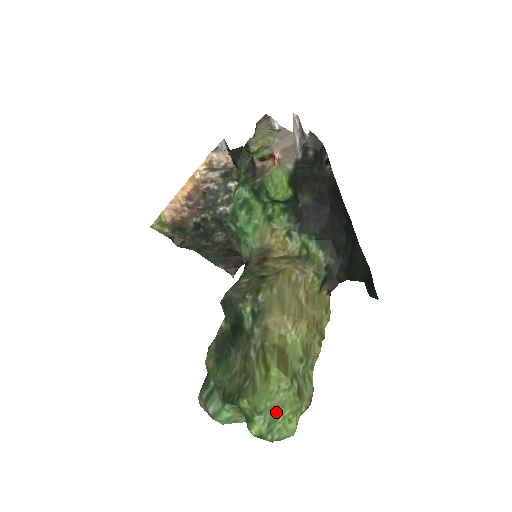
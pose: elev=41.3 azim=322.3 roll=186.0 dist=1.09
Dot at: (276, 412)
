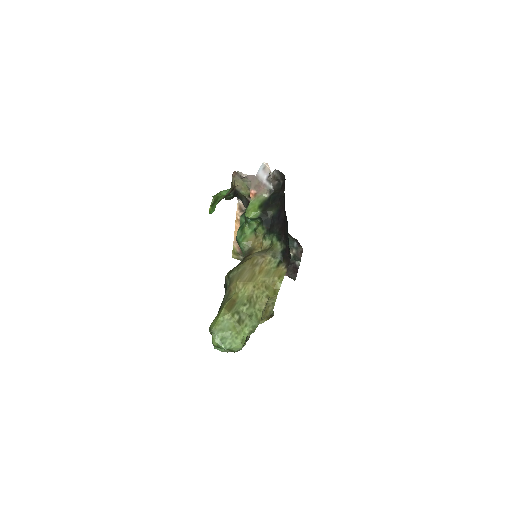
Dot at: (226, 333)
